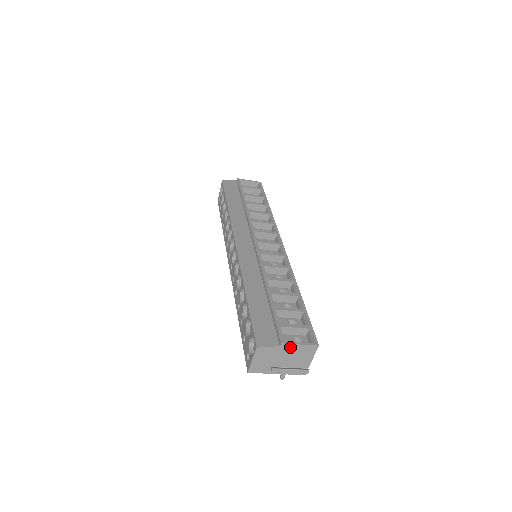
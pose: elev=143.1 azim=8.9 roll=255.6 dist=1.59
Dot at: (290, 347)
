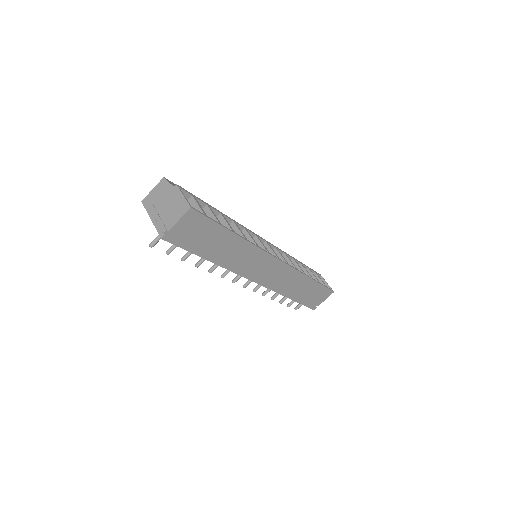
Dot at: (177, 193)
